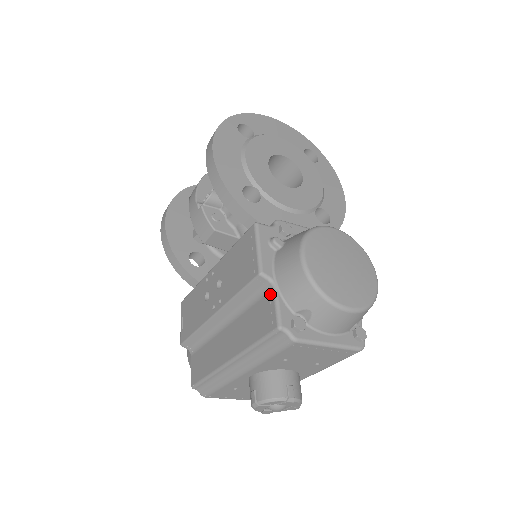
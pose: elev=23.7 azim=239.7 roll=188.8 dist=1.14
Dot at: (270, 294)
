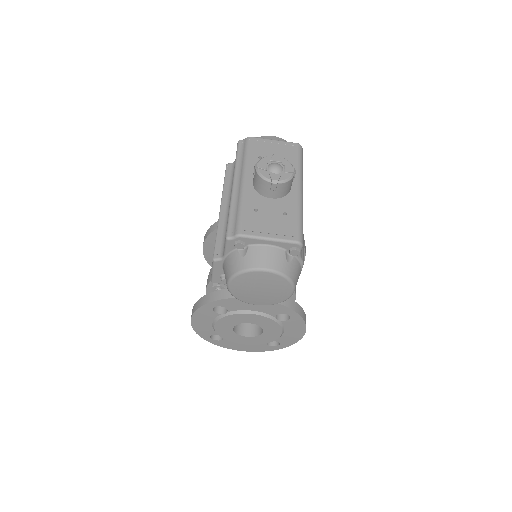
Dot at: occluded
